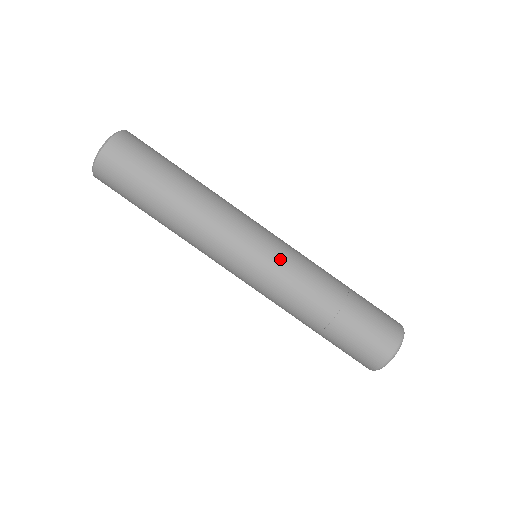
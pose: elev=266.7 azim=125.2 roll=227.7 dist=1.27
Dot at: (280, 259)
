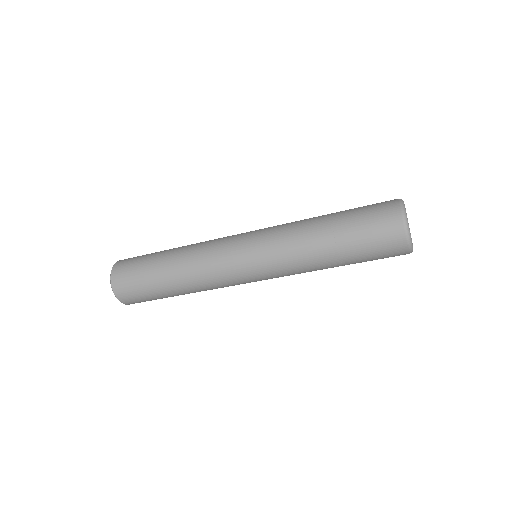
Dot at: (264, 247)
